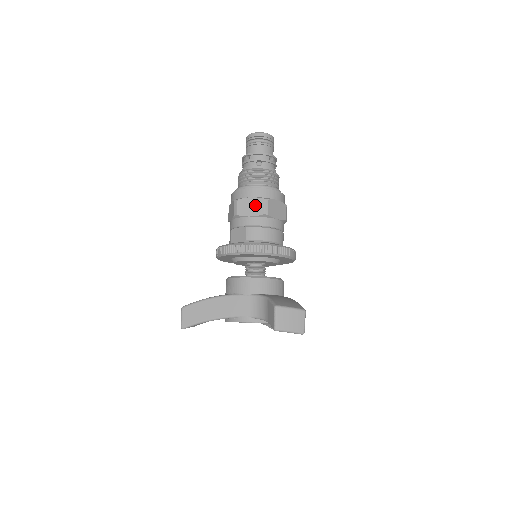
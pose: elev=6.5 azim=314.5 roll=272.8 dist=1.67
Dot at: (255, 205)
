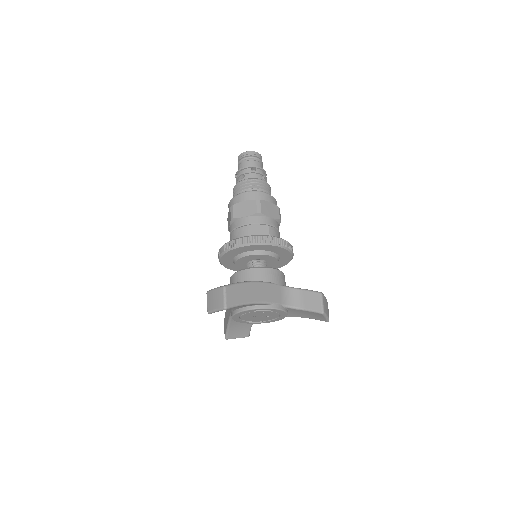
Dot at: (273, 209)
